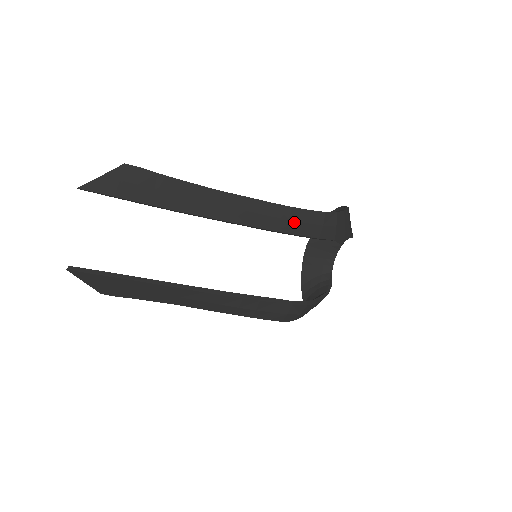
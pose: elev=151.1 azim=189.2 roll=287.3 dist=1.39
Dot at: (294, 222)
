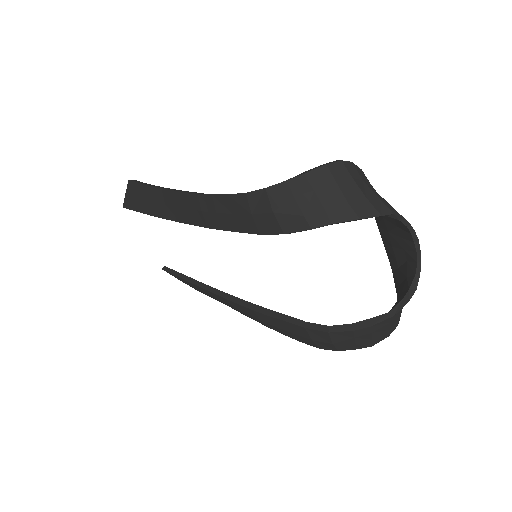
Dot at: (223, 215)
